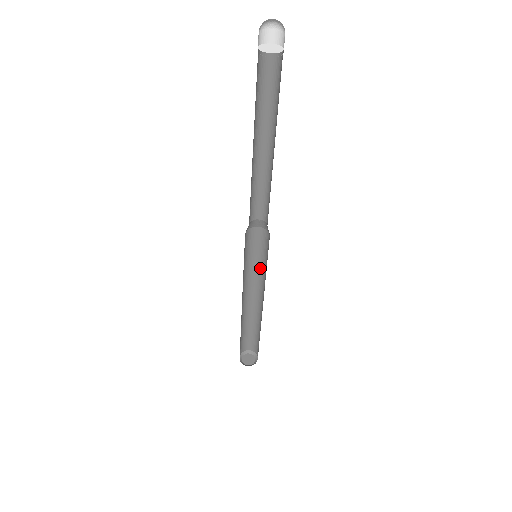
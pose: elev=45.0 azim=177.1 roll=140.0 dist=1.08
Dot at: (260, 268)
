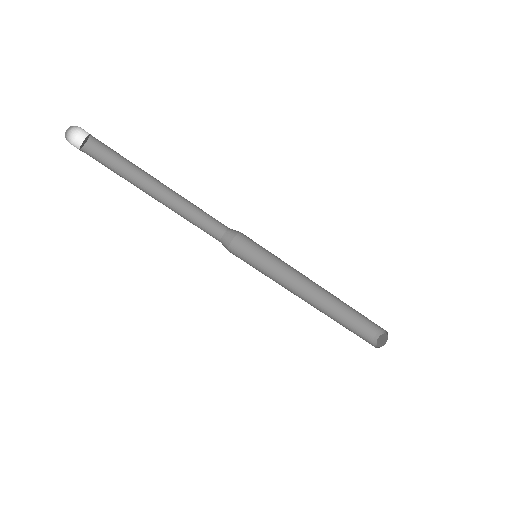
Dot at: (277, 264)
